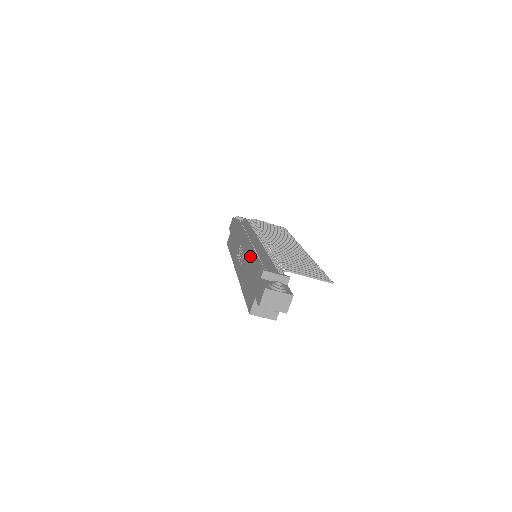
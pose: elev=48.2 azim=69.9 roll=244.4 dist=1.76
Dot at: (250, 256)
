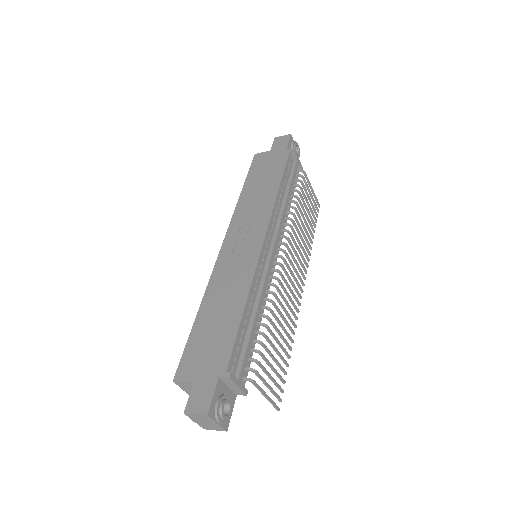
Dot at: (244, 291)
